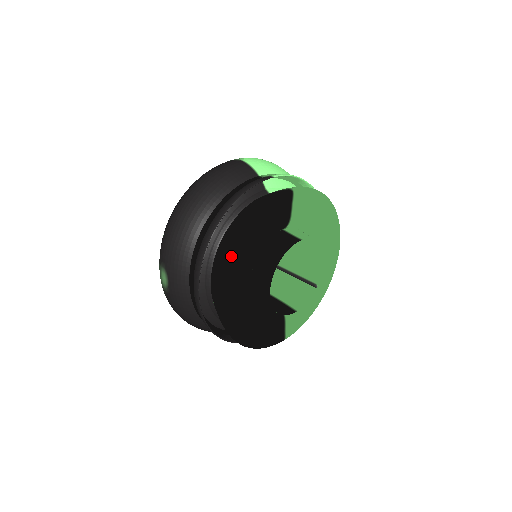
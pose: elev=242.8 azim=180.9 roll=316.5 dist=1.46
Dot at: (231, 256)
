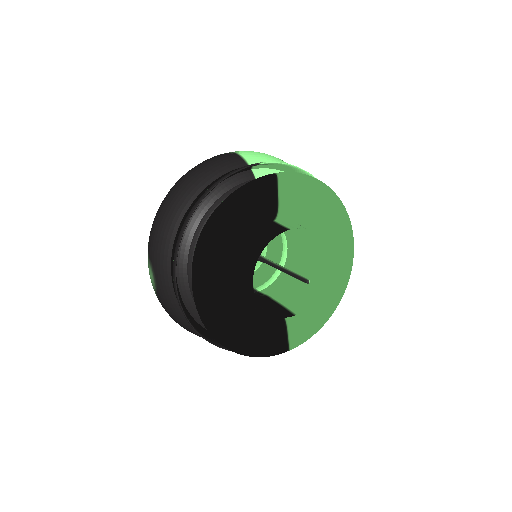
Dot at: (202, 243)
